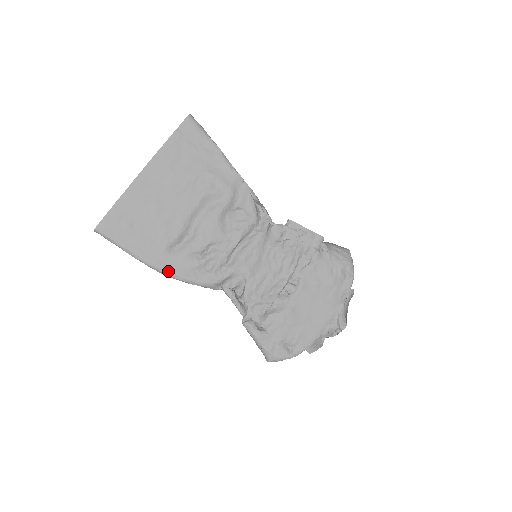
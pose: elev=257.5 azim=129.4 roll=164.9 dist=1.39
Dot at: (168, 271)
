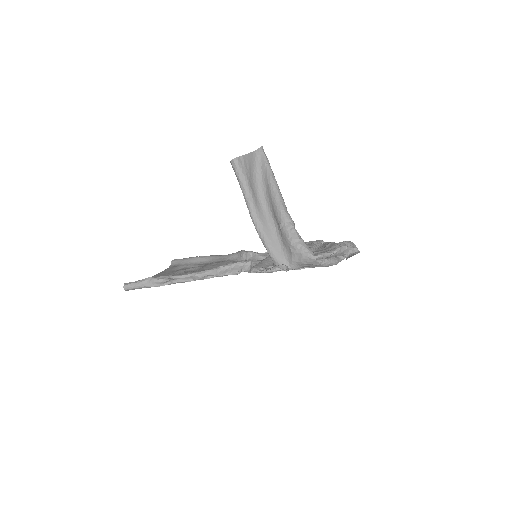
Dot at: occluded
